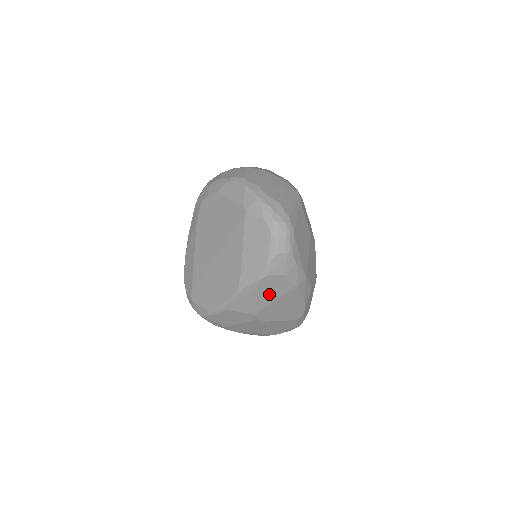
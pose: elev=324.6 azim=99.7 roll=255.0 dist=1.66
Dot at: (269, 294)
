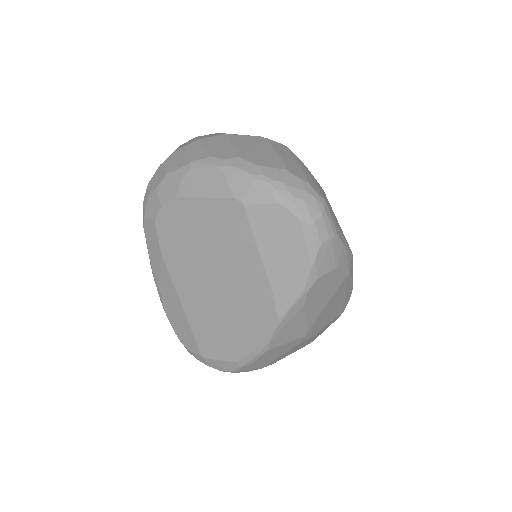
Dot at: (319, 302)
